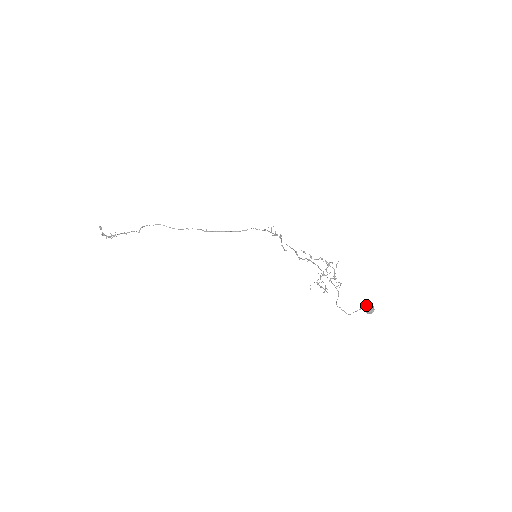
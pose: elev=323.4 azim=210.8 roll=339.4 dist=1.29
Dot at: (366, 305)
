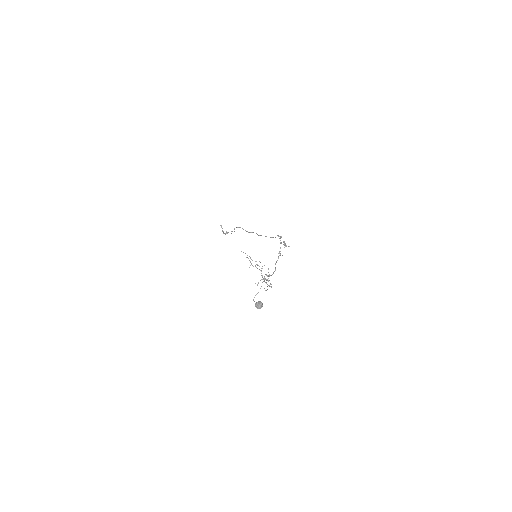
Dot at: occluded
